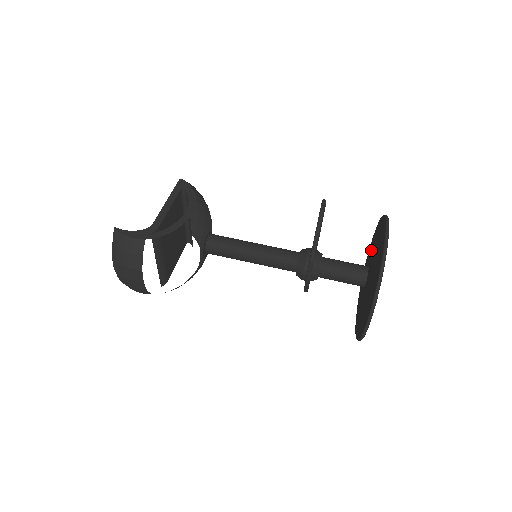
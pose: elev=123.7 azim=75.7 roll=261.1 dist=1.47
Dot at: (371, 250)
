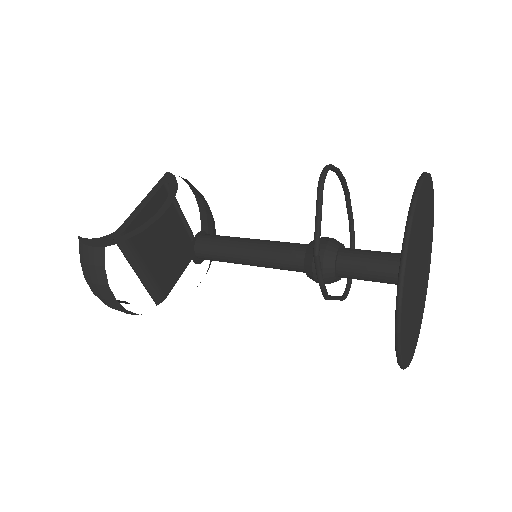
Dot at: occluded
